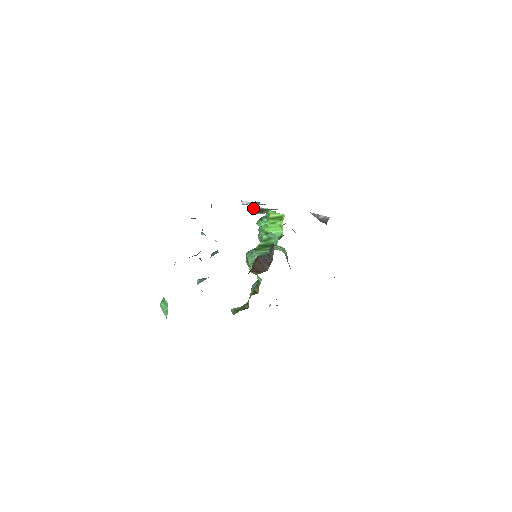
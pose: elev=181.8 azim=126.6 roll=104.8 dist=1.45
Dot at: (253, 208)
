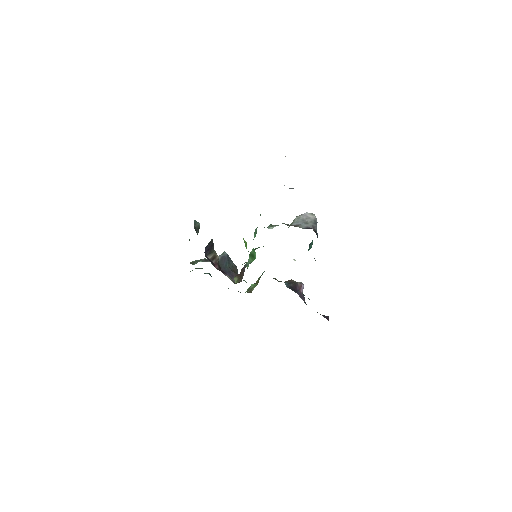
Dot at: occluded
